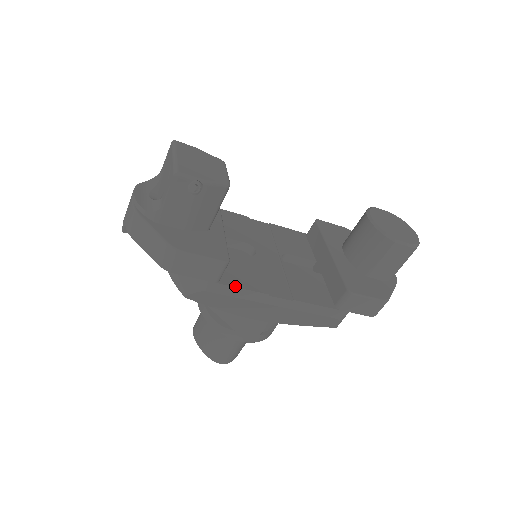
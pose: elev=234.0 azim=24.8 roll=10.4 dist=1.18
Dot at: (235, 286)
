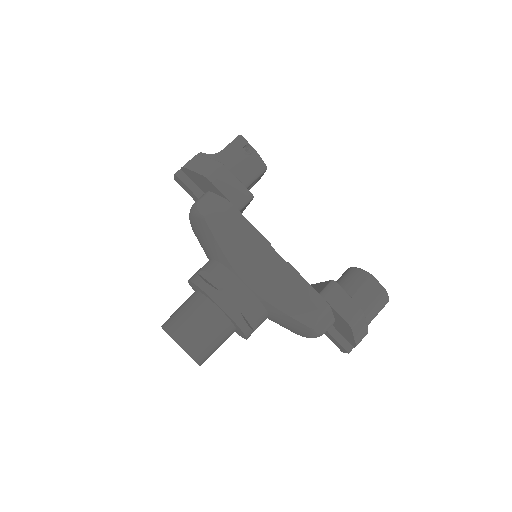
Dot at: occluded
